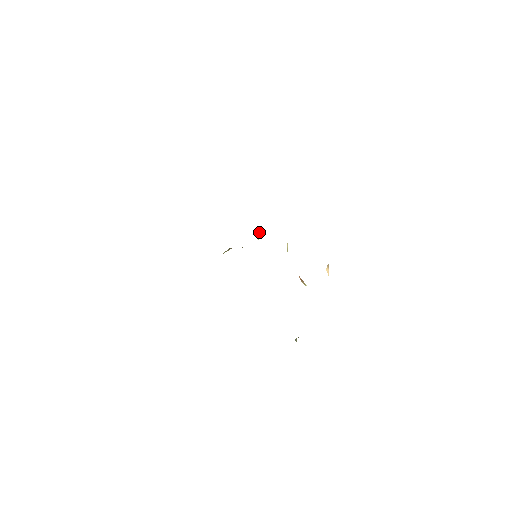
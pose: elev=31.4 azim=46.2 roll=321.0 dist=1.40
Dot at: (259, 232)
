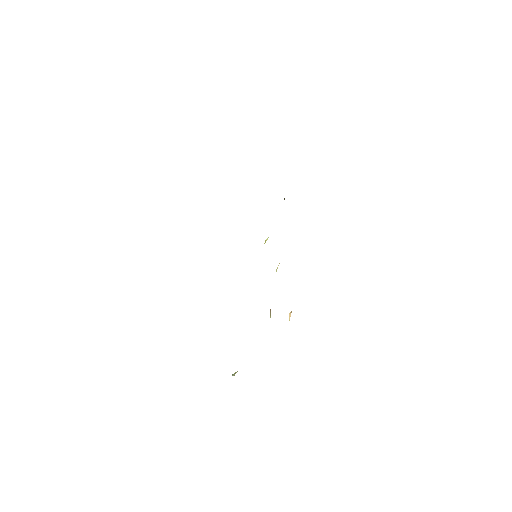
Dot at: occluded
